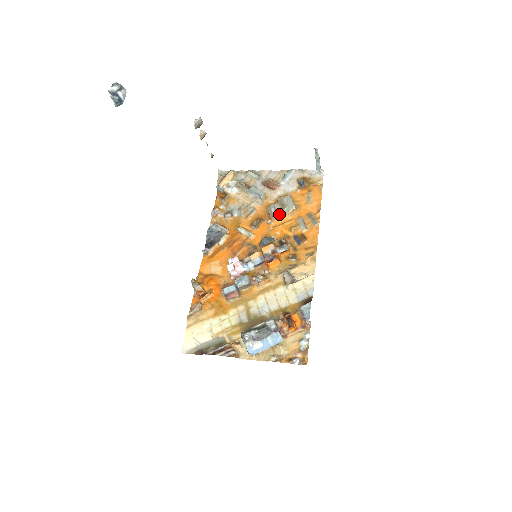
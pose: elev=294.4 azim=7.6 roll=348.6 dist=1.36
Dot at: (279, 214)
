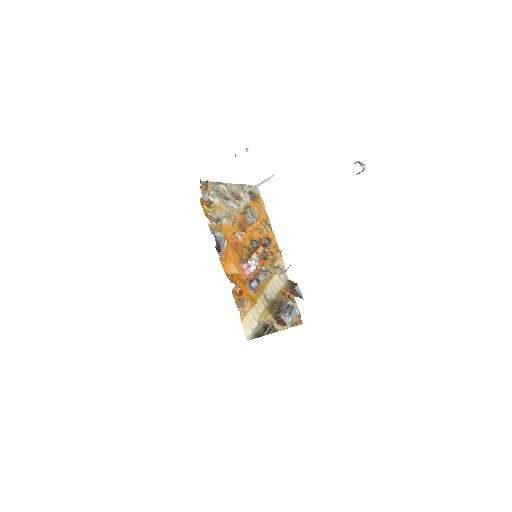
Dot at: (252, 221)
